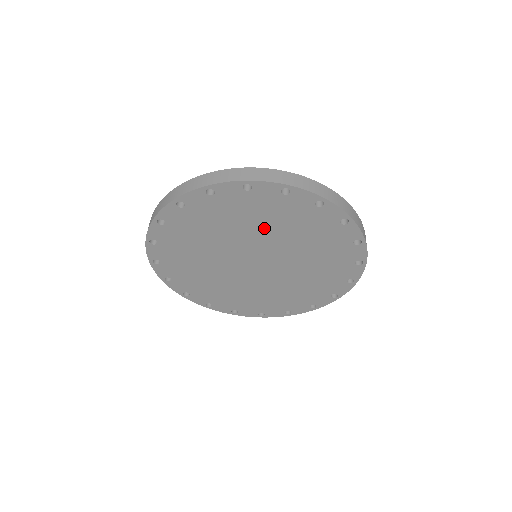
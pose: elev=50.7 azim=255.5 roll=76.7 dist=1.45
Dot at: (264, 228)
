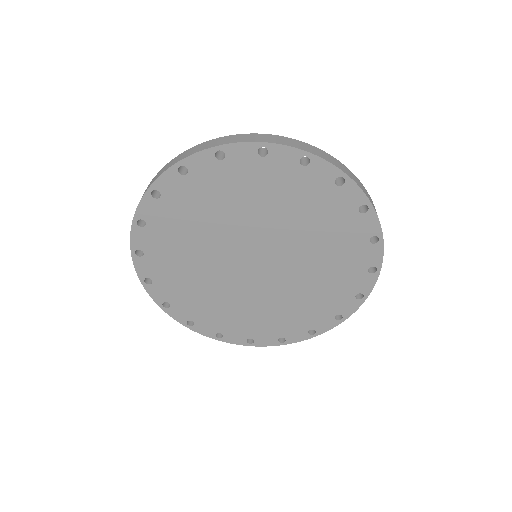
Dot at: (305, 231)
